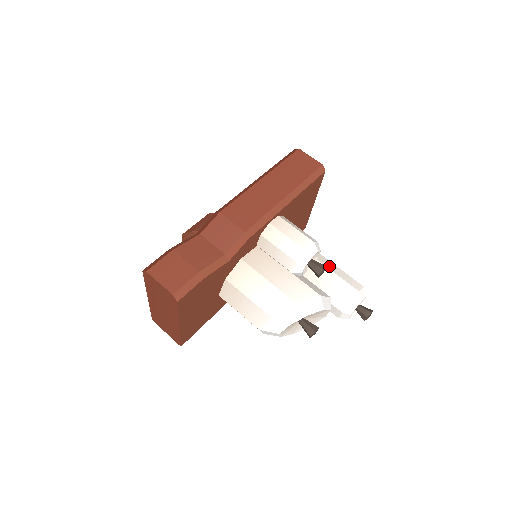
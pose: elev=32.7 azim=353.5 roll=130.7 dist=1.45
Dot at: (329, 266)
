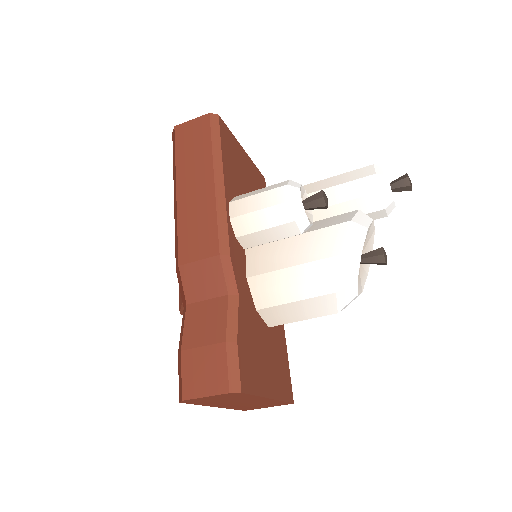
Dot at: (324, 186)
